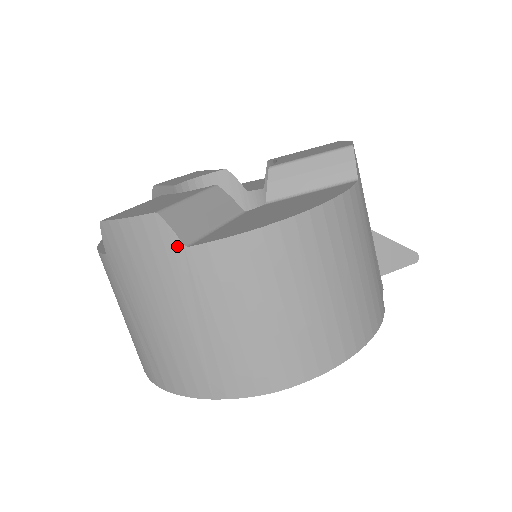
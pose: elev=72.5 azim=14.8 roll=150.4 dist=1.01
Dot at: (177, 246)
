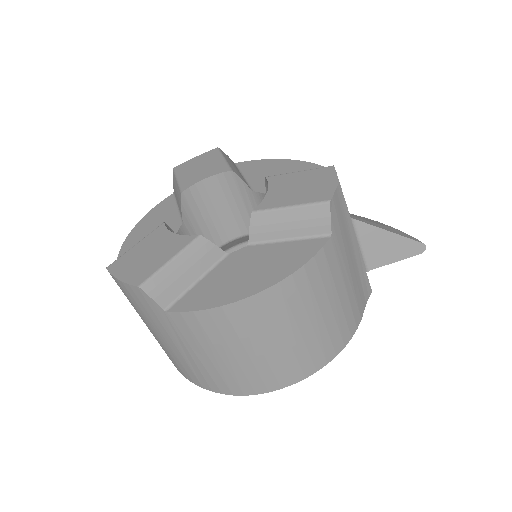
Dot at: (158, 309)
